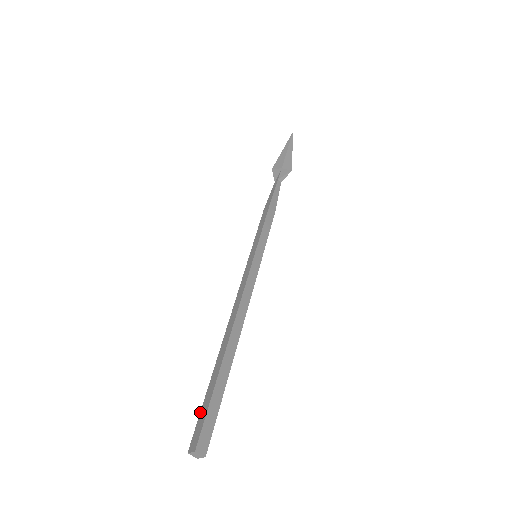
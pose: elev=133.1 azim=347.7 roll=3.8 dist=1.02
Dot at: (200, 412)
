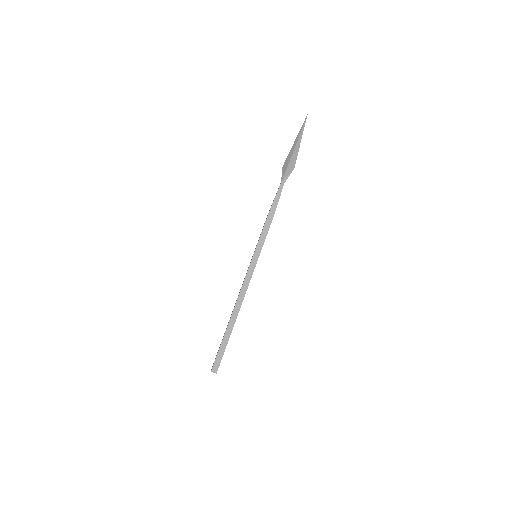
Dot at: (217, 352)
